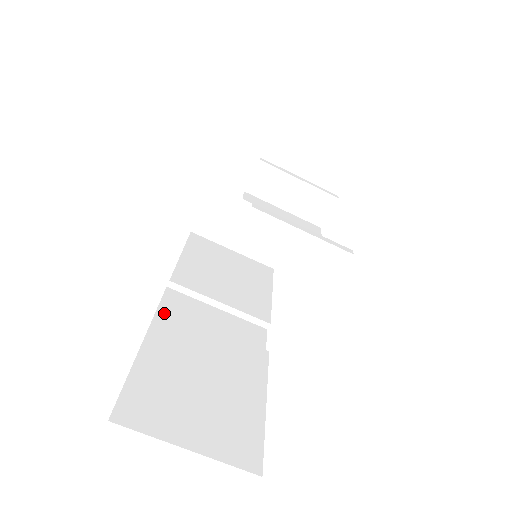
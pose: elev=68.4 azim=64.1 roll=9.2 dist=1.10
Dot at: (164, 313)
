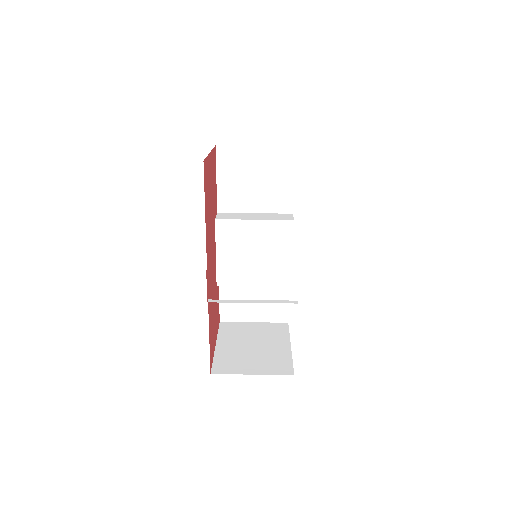
Dot at: occluded
